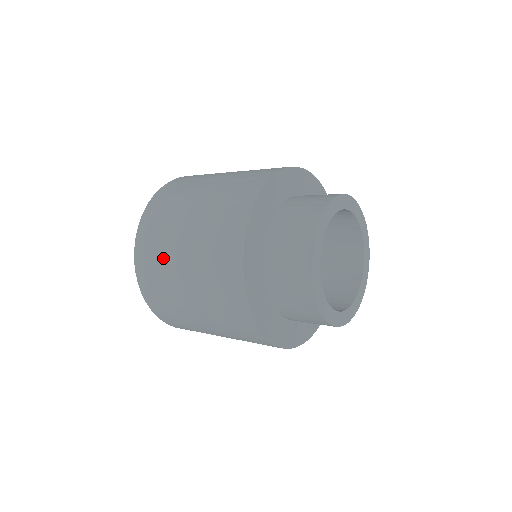
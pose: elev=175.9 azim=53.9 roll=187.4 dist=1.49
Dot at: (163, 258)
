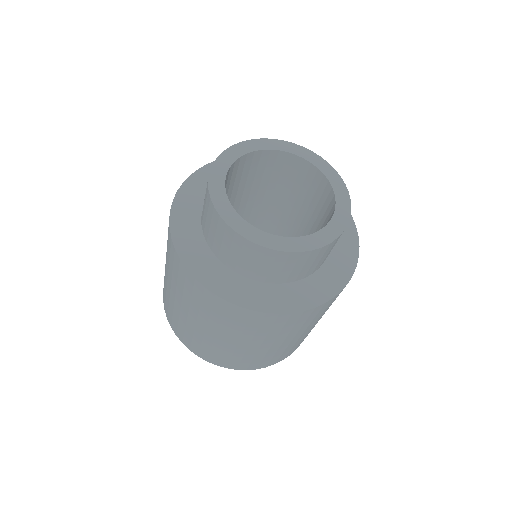
Dot at: occluded
